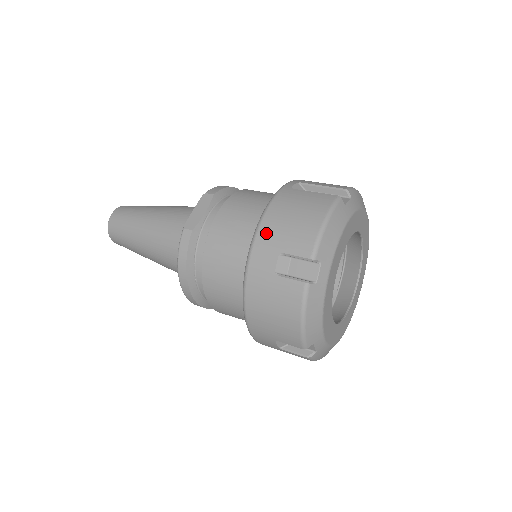
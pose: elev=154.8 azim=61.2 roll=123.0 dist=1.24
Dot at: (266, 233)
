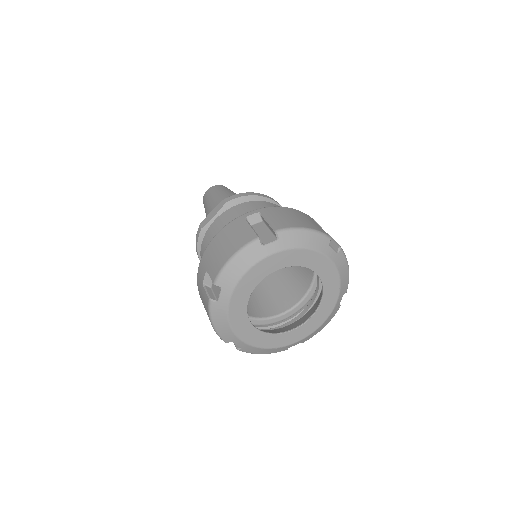
Dot at: (208, 252)
